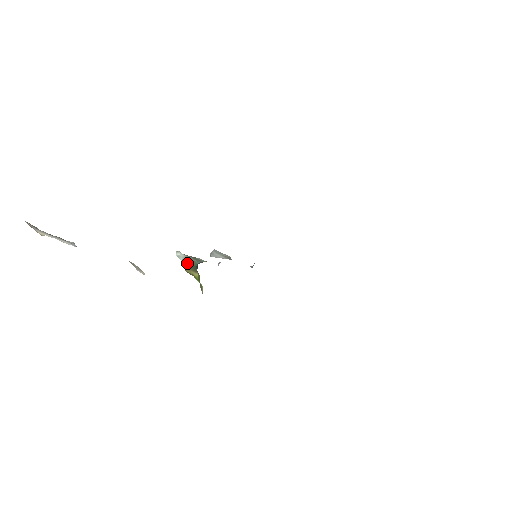
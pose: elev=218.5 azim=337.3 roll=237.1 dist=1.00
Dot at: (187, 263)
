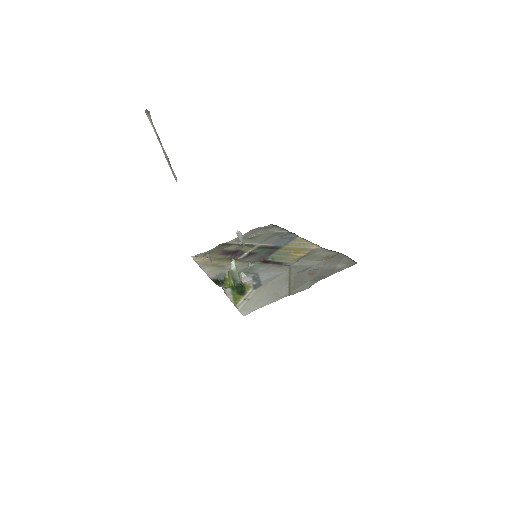
Dot at: (234, 275)
